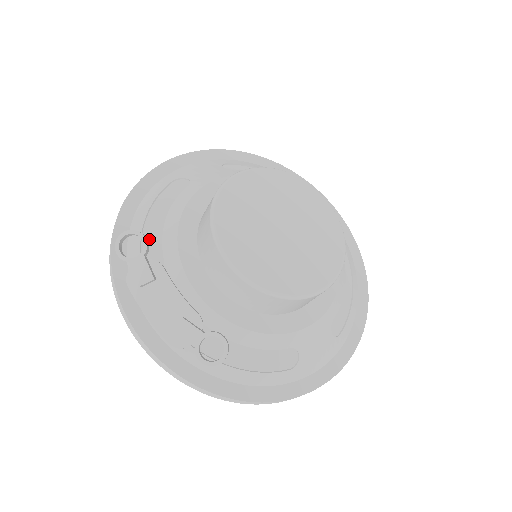
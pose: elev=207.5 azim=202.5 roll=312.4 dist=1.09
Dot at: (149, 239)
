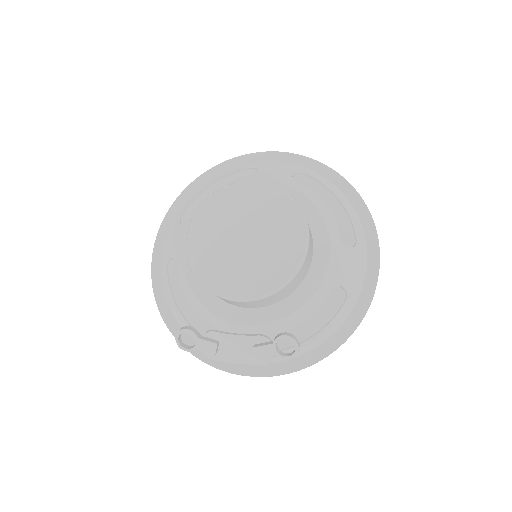
Dot at: (193, 317)
